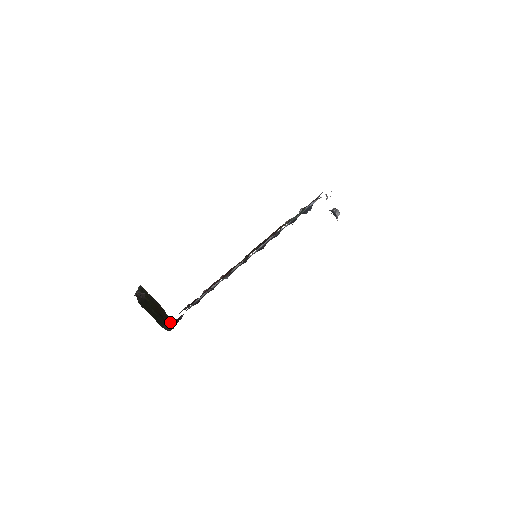
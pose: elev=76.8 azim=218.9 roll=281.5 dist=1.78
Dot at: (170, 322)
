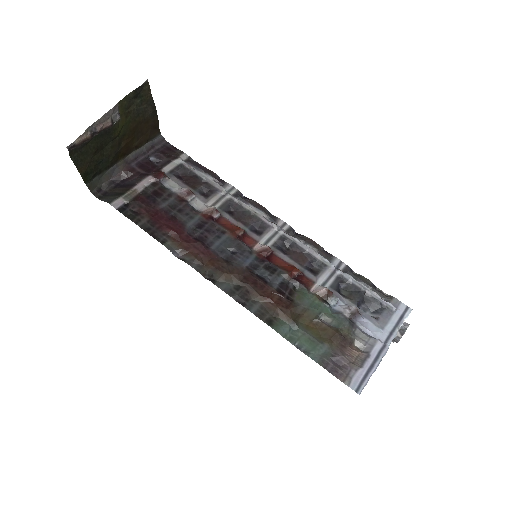
Dot at: (135, 156)
